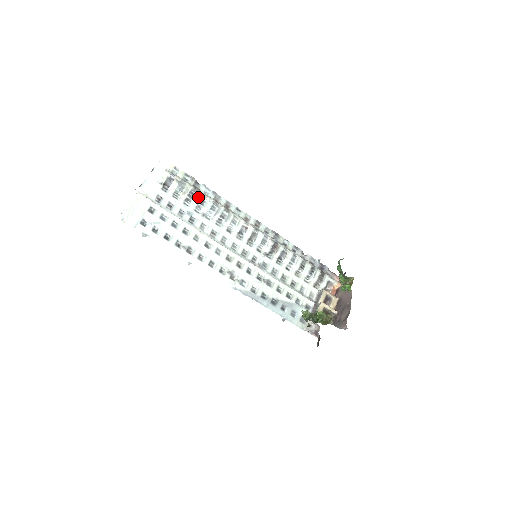
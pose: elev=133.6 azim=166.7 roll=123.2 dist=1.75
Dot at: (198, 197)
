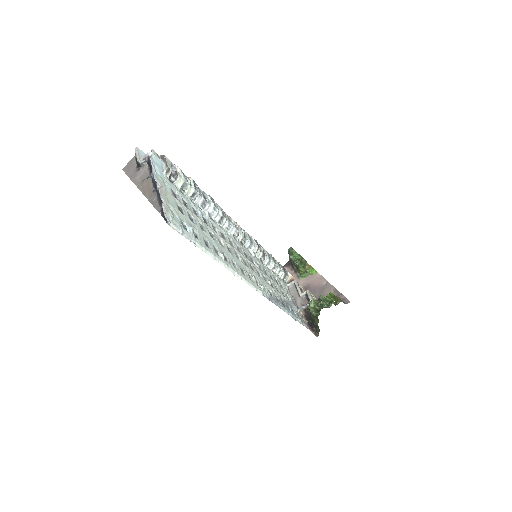
Dot at: (200, 191)
